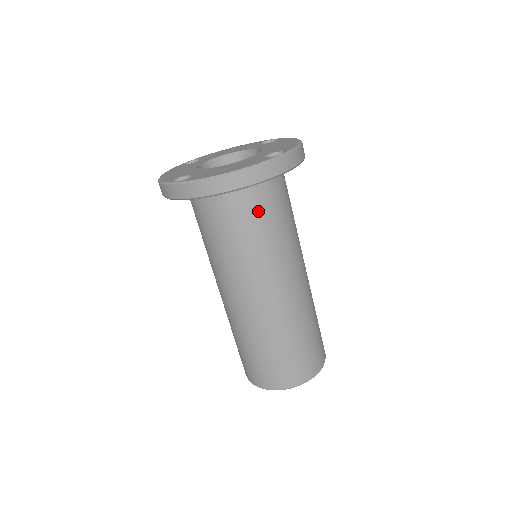
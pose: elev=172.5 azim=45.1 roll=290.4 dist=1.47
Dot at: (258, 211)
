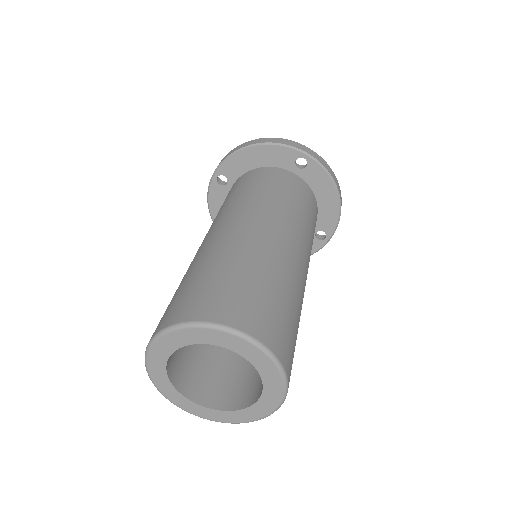
Dot at: (269, 179)
